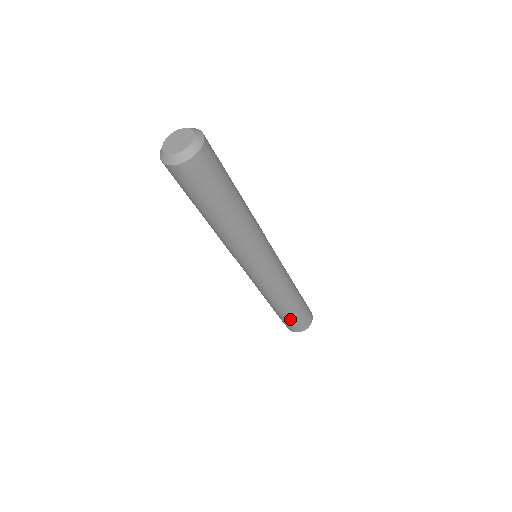
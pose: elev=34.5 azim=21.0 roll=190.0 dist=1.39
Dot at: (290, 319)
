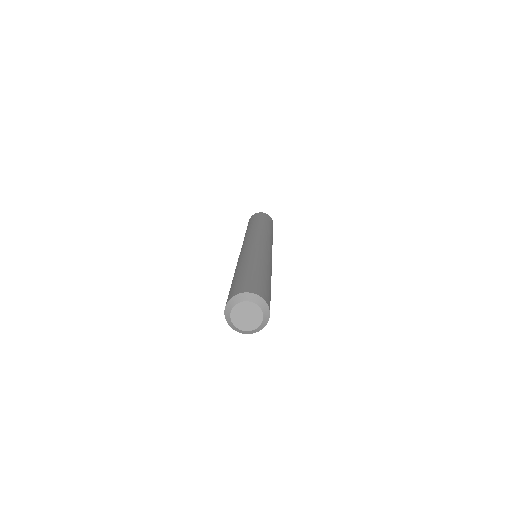
Dot at: occluded
